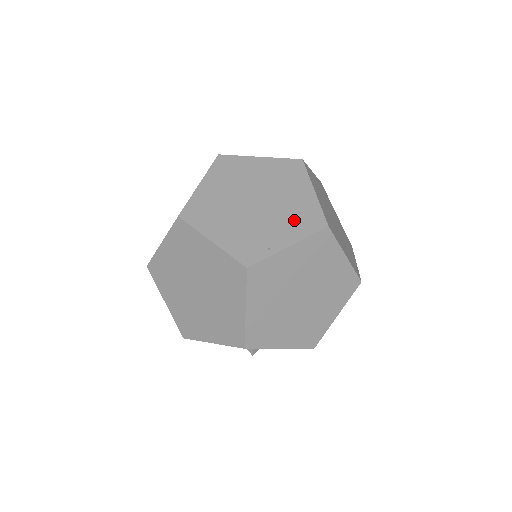
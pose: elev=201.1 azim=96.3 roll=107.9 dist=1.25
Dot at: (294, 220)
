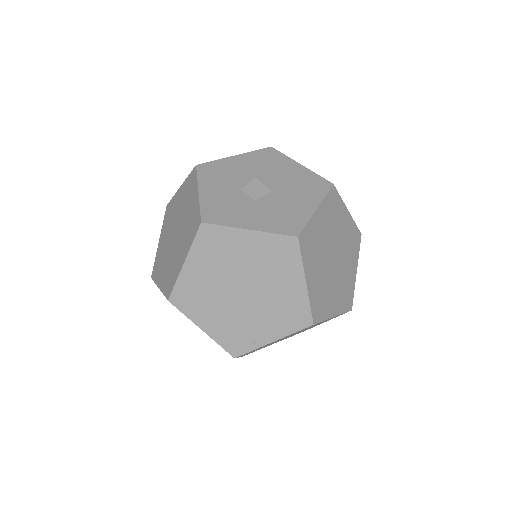
Dot at: (280, 315)
